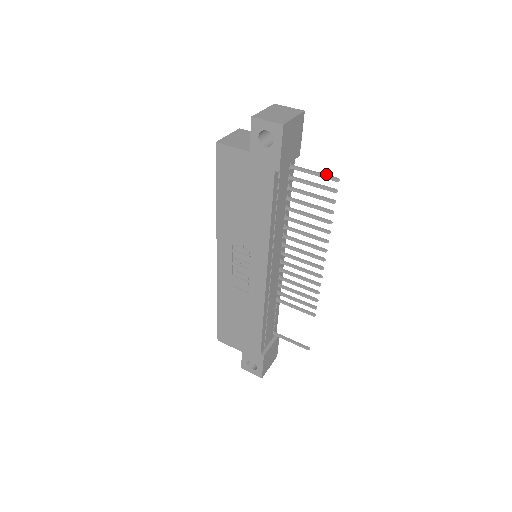
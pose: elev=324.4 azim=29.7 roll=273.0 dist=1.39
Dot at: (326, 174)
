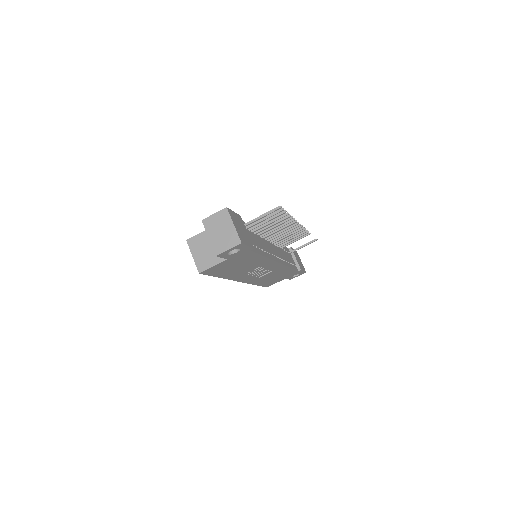
Dot at: (269, 211)
